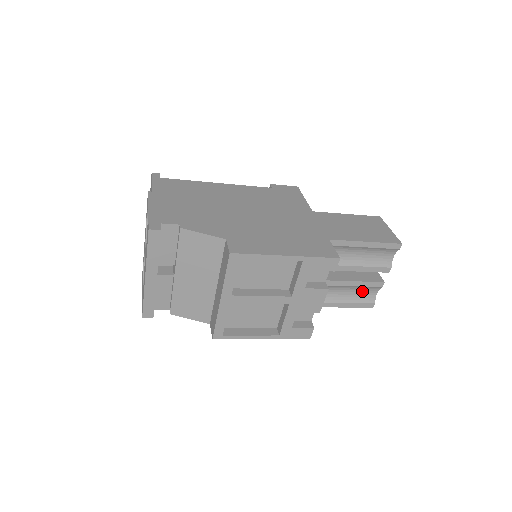
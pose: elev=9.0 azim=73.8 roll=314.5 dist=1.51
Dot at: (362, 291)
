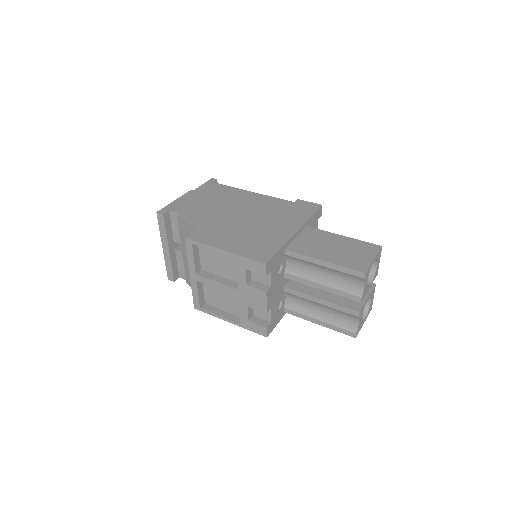
Dot at: (342, 316)
